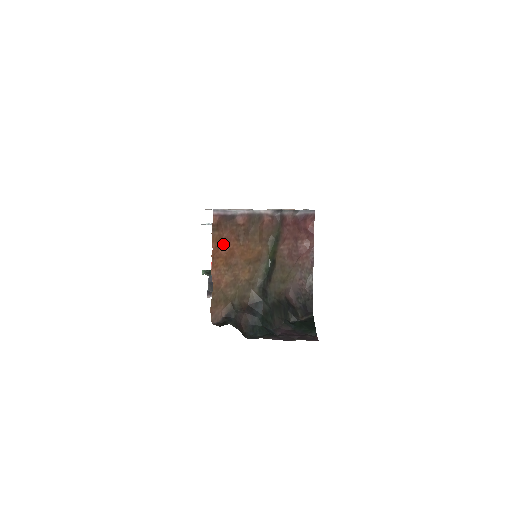
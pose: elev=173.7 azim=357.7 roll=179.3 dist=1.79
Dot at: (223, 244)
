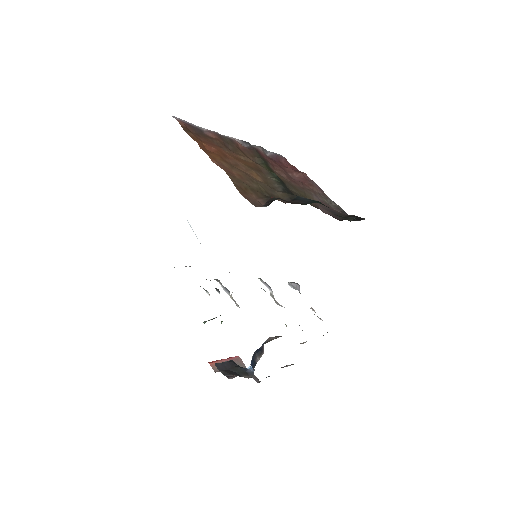
Dot at: (207, 145)
